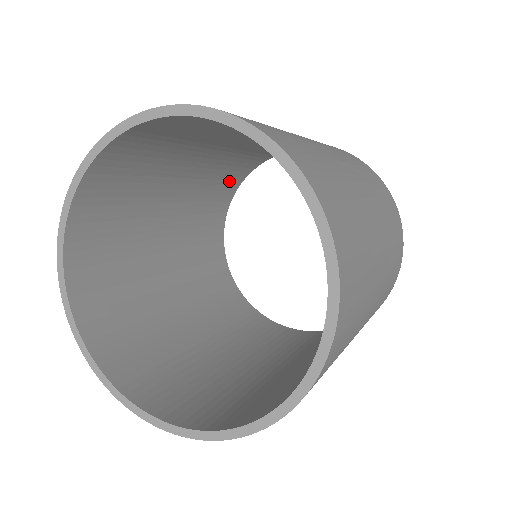
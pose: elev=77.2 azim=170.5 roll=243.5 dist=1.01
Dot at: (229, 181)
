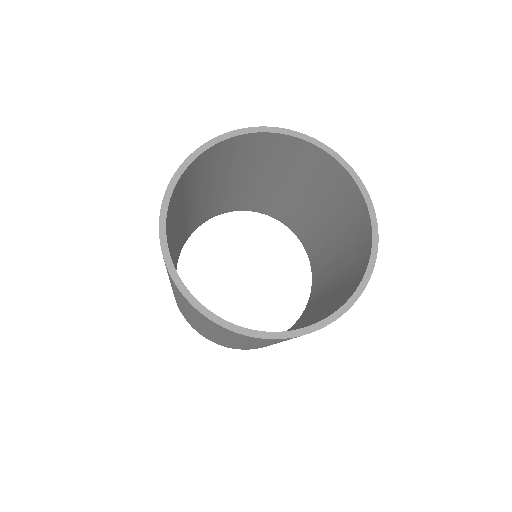
Dot at: (210, 212)
